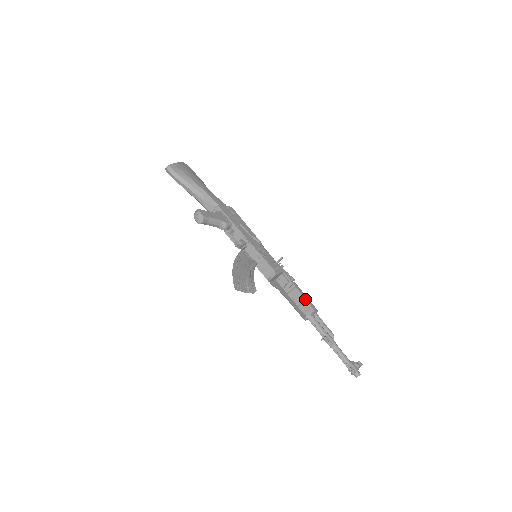
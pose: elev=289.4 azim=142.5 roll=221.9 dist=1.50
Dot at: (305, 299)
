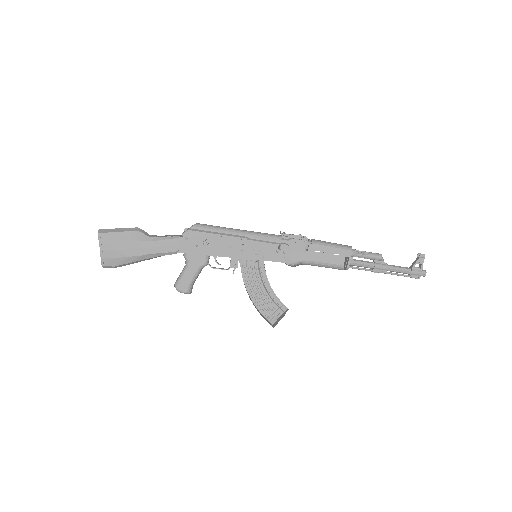
Dot at: (332, 254)
